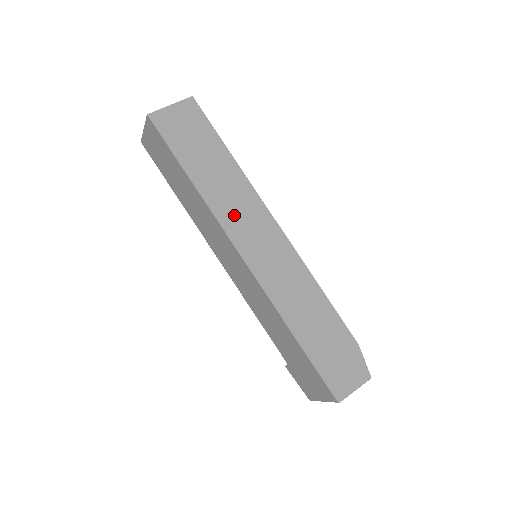
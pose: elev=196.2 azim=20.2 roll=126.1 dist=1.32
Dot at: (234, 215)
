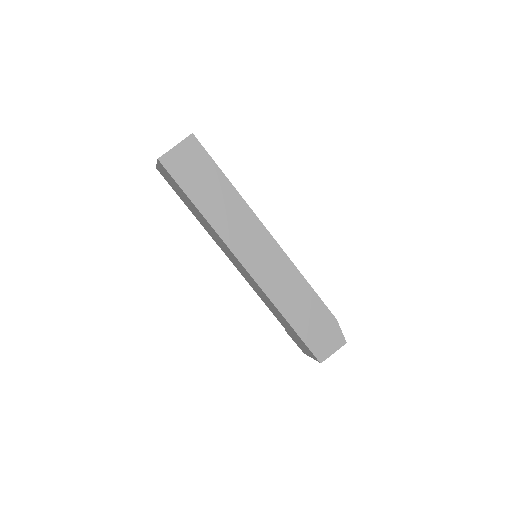
Dot at: (235, 233)
